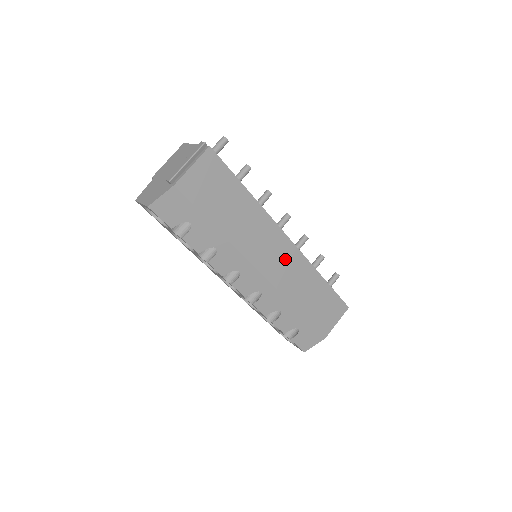
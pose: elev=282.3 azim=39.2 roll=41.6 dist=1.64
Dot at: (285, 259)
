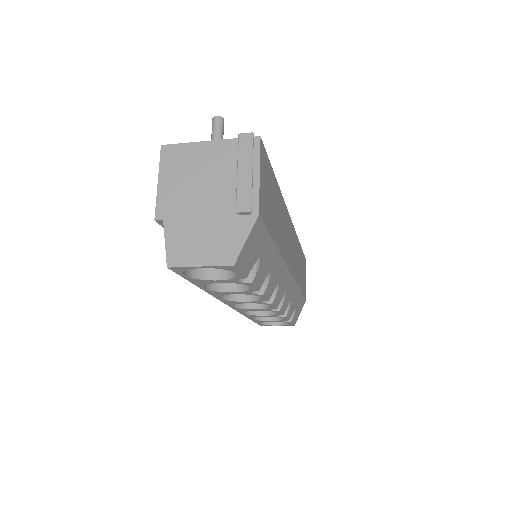
Dot at: (292, 242)
